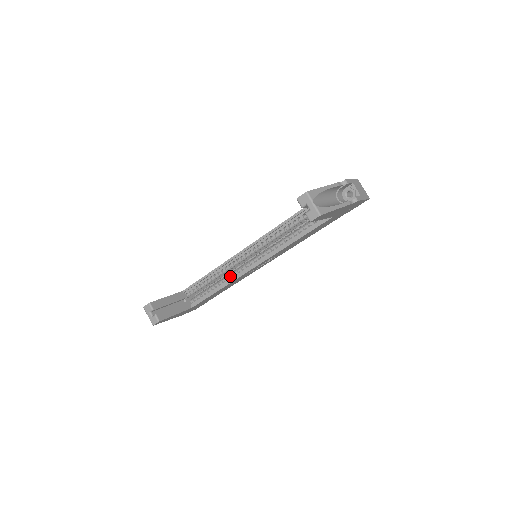
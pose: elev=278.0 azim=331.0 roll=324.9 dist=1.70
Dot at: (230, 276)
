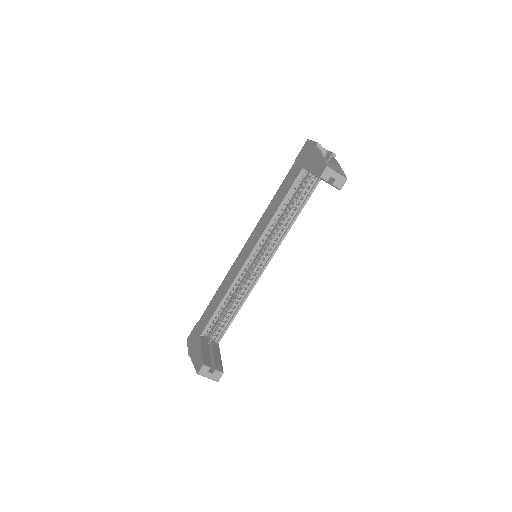
Dot at: (243, 289)
